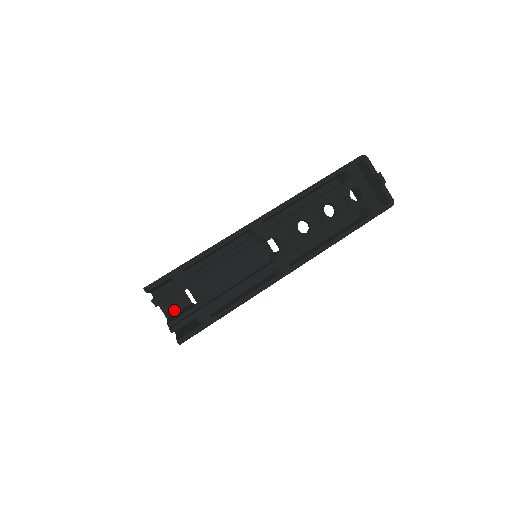
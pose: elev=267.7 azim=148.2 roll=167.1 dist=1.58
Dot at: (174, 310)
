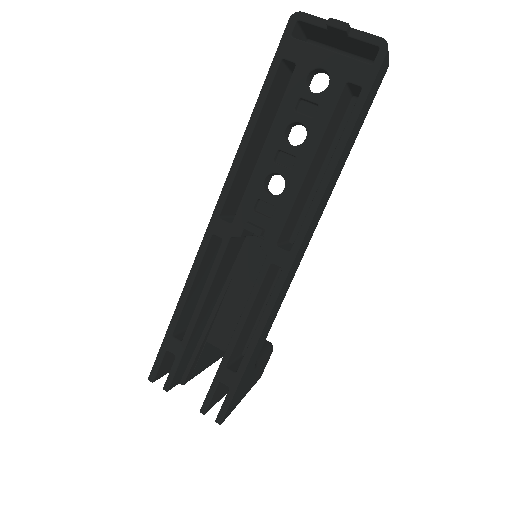
Dot at: occluded
